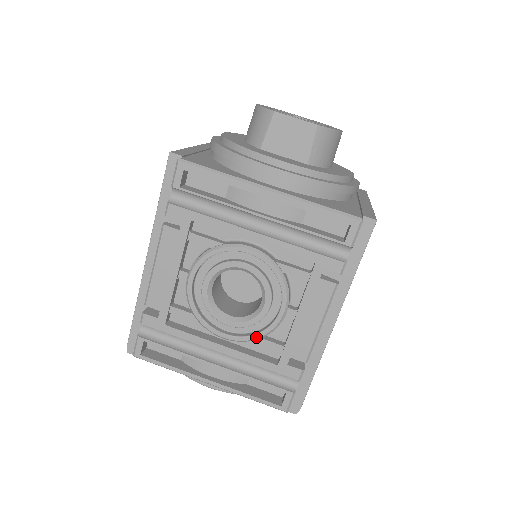
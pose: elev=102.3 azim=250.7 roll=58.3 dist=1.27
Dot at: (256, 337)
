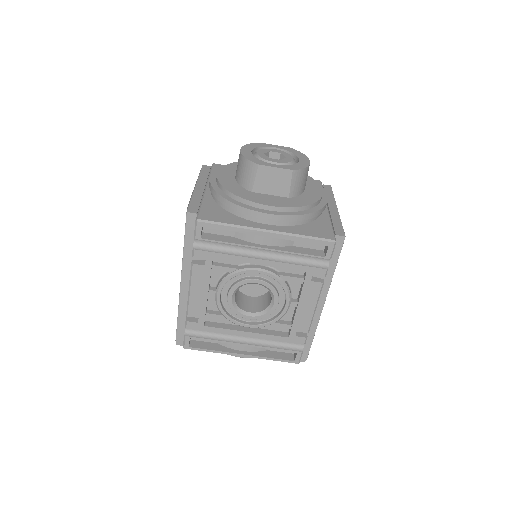
Dot at: (271, 323)
